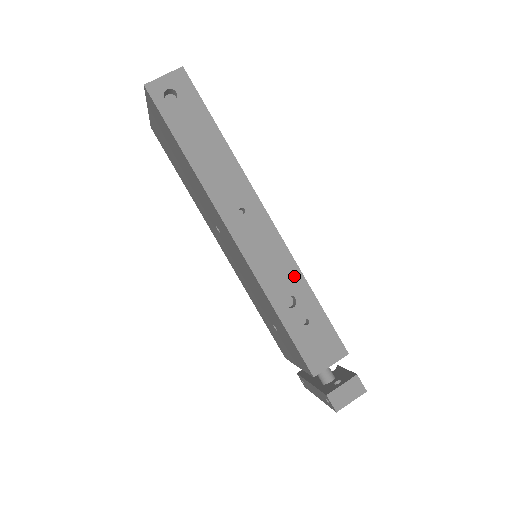
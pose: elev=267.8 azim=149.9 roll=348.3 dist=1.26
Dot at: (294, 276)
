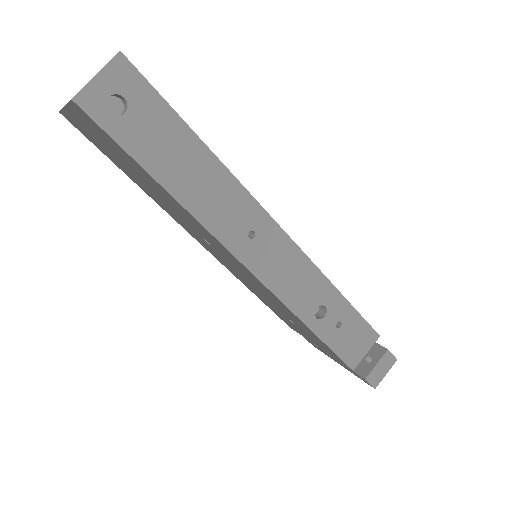
Dot at: (320, 285)
